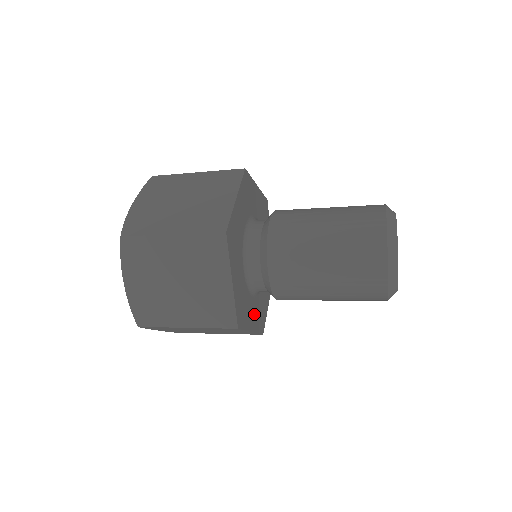
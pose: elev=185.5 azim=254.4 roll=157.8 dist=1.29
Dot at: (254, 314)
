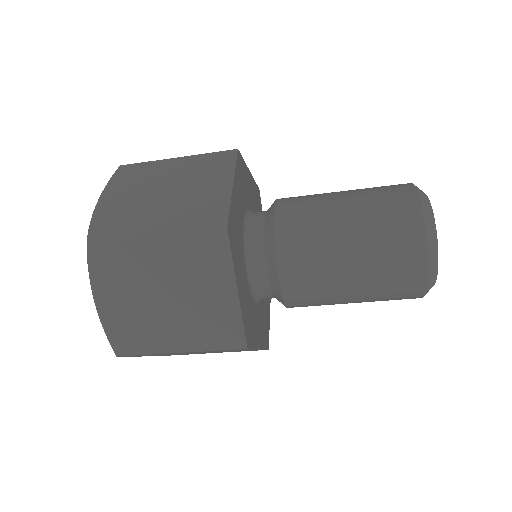
Dot at: (243, 290)
